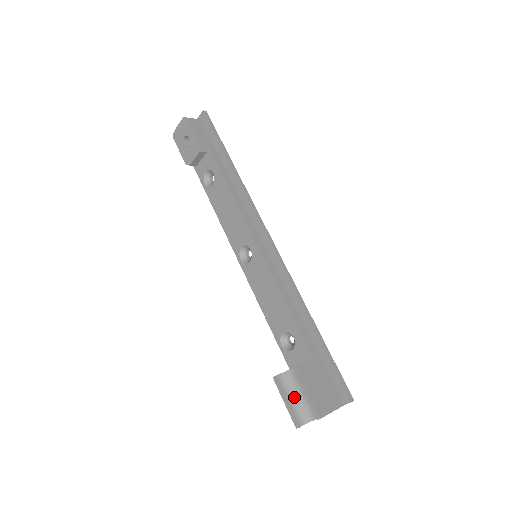
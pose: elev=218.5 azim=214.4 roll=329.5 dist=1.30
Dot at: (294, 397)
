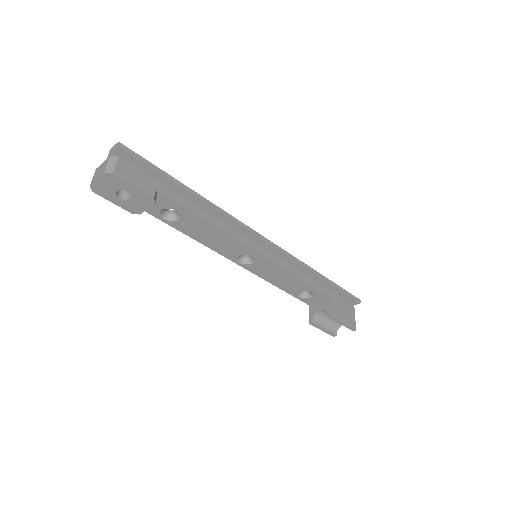
Dot at: (326, 323)
